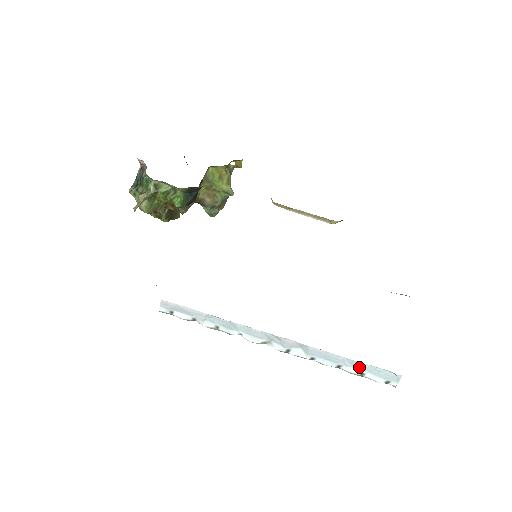
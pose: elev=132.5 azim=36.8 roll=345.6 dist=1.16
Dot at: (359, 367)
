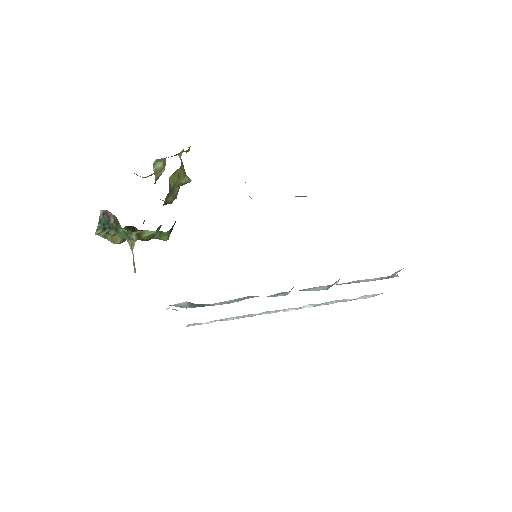
Dot at: occluded
